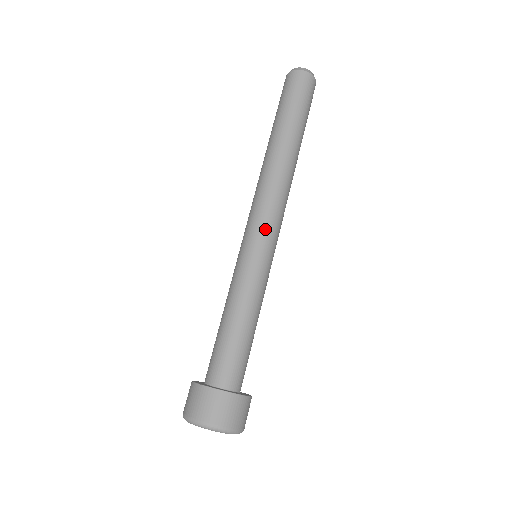
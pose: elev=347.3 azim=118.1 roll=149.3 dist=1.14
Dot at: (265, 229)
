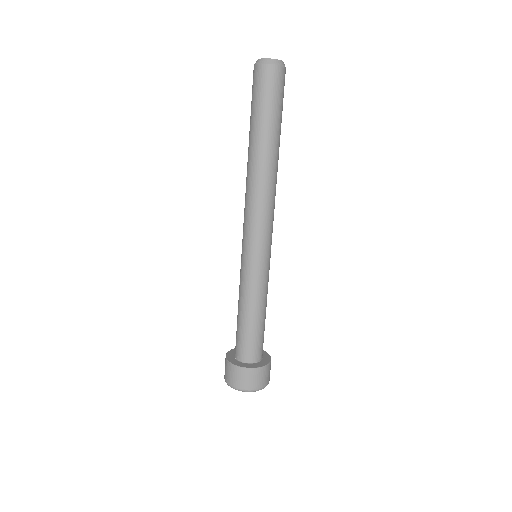
Dot at: (266, 239)
